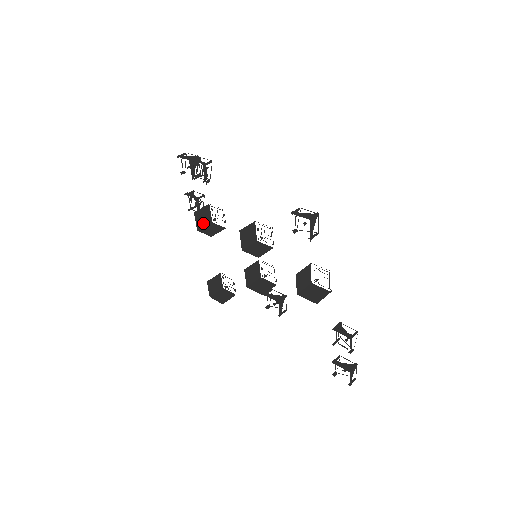
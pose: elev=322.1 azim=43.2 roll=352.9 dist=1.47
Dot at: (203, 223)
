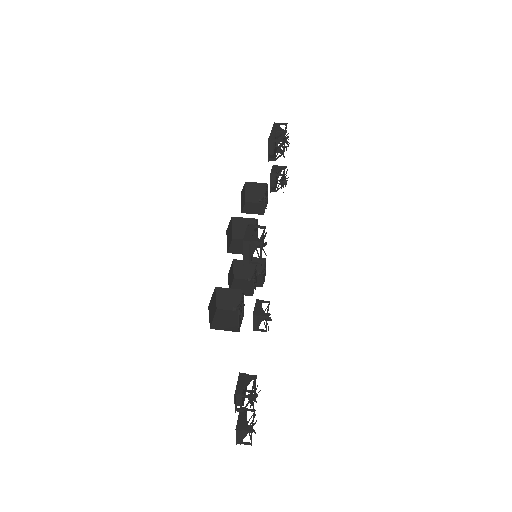
Dot at: (255, 198)
